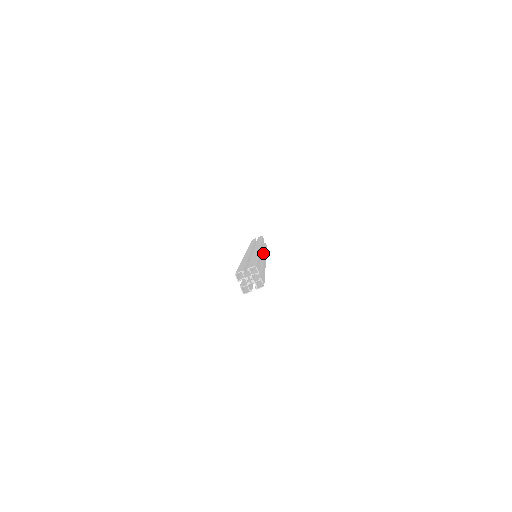
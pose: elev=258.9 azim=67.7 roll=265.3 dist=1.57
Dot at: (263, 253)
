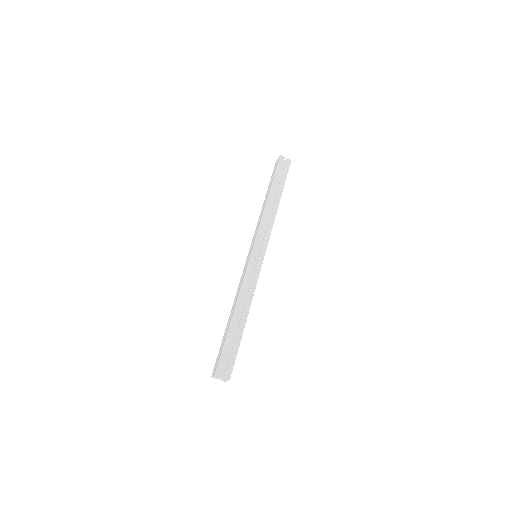
Dot at: occluded
